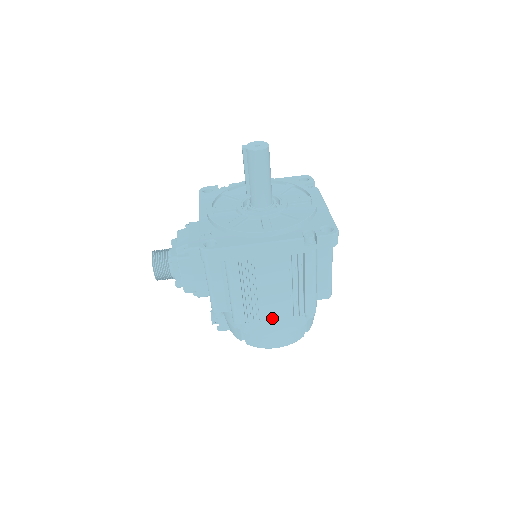
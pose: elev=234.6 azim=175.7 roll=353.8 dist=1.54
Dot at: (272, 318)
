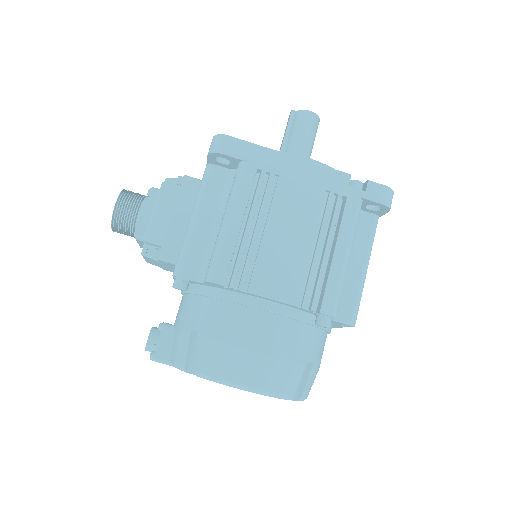
Dot at: (268, 294)
